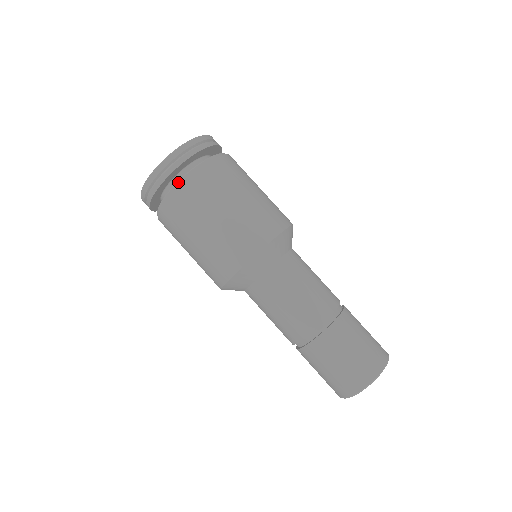
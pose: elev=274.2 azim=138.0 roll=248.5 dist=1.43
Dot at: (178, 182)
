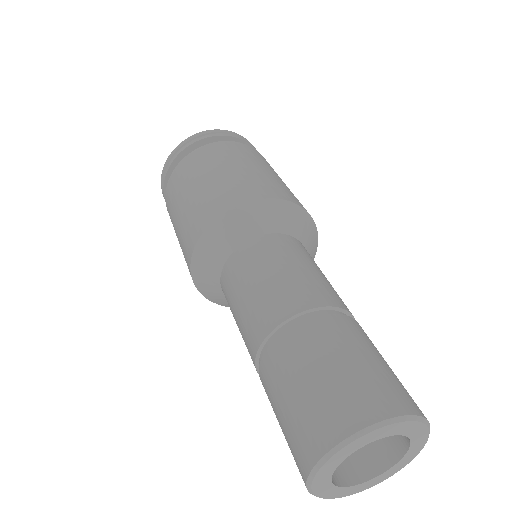
Dot at: (214, 142)
